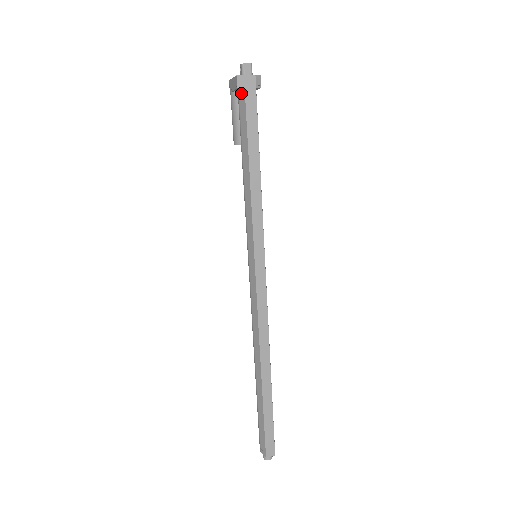
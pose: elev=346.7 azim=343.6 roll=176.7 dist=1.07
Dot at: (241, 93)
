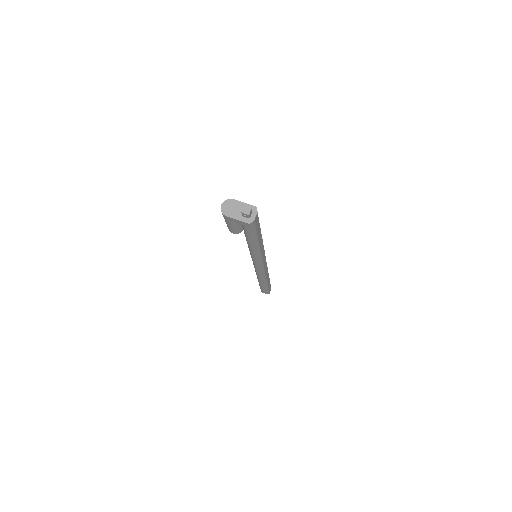
Dot at: occluded
